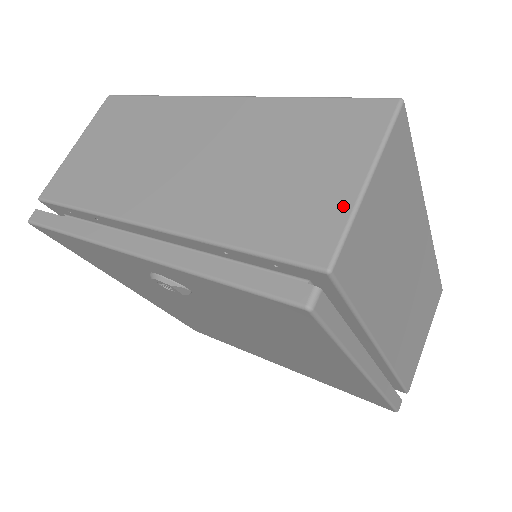
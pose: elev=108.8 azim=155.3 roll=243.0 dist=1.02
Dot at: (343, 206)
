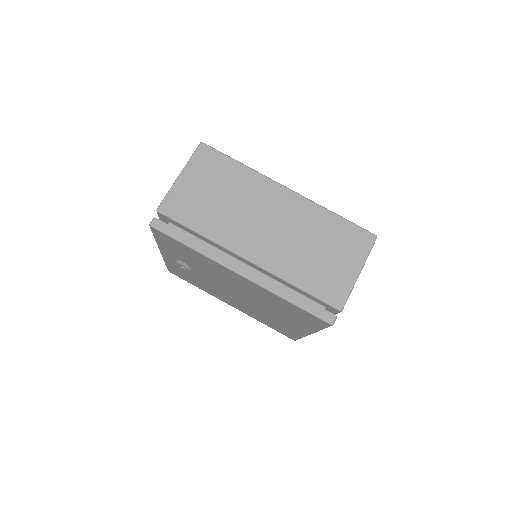
Dot at: occluded
